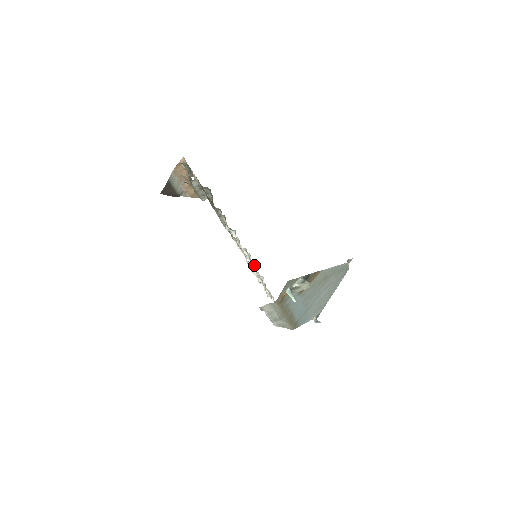
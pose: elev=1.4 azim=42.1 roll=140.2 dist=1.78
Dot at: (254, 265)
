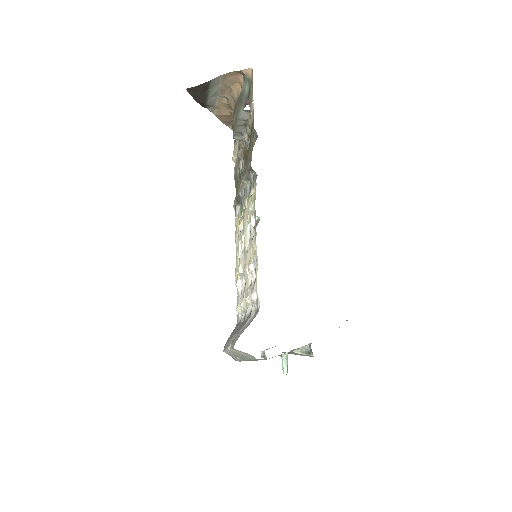
Dot at: occluded
